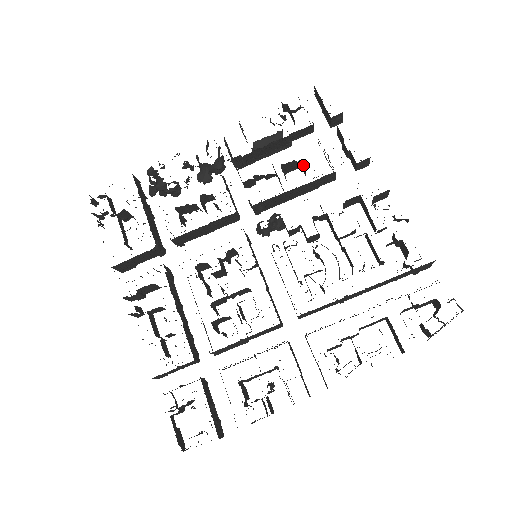
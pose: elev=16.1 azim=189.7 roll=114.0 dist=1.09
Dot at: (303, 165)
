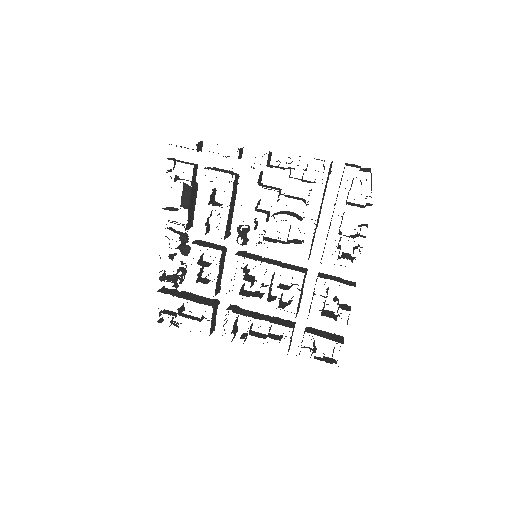
Dot at: occluded
